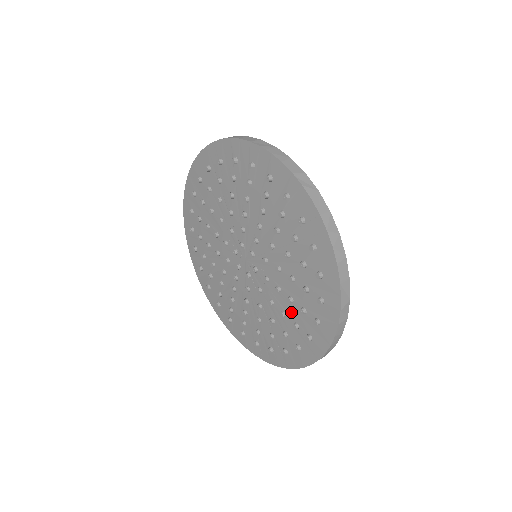
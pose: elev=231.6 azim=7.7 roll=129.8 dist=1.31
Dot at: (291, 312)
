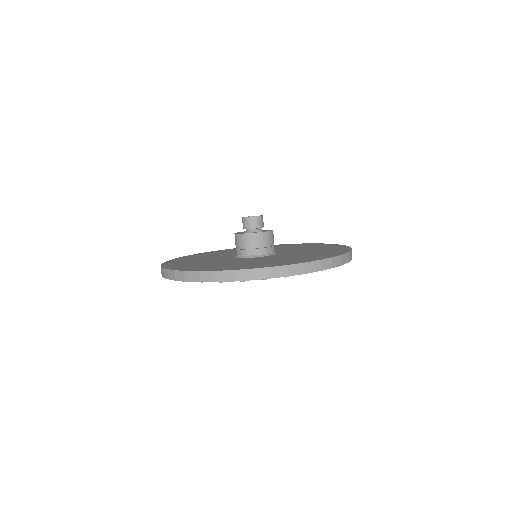
Dot at: occluded
